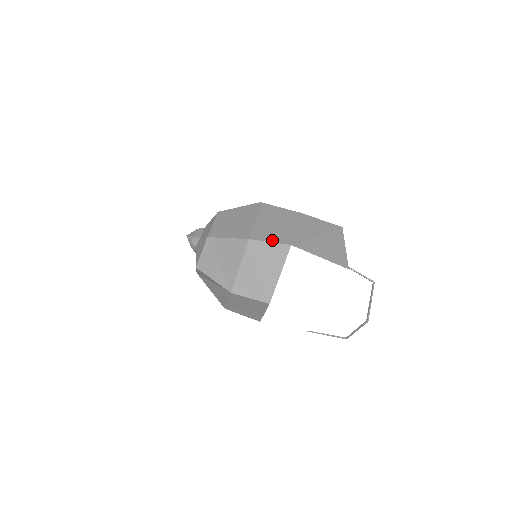
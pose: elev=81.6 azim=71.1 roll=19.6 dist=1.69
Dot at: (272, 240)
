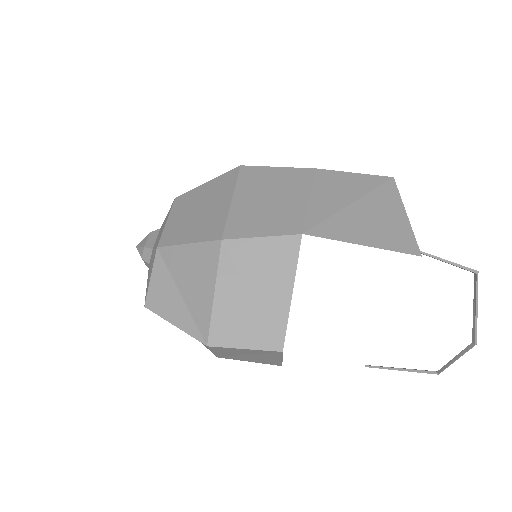
Dot at: (265, 232)
